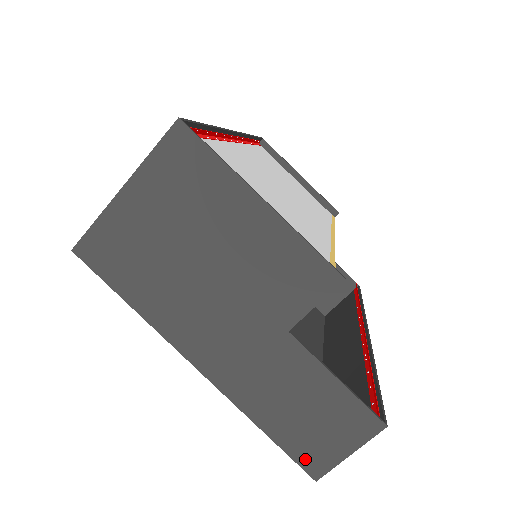
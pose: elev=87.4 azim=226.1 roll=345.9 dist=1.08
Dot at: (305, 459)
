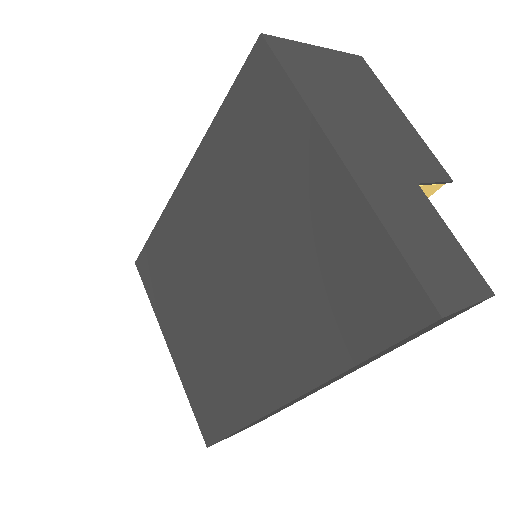
Dot at: (431, 288)
